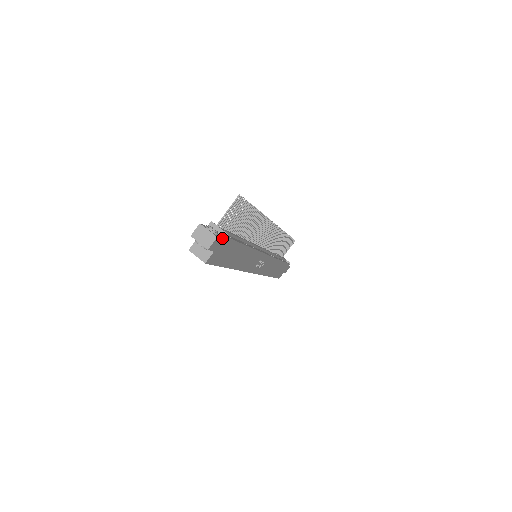
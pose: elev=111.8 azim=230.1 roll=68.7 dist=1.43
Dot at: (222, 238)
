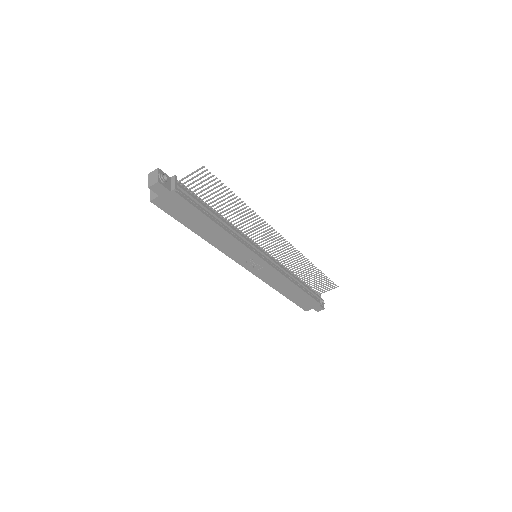
Dot at: (171, 190)
